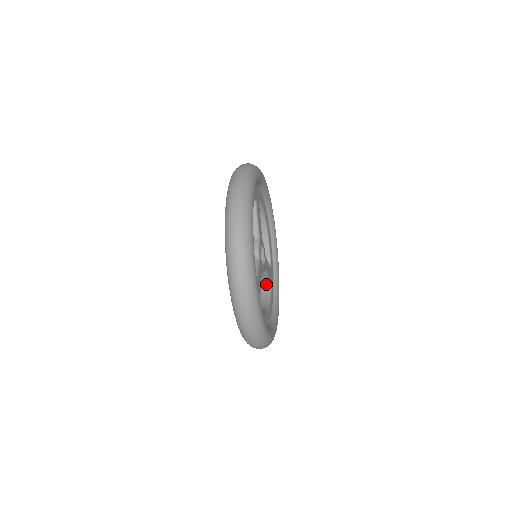
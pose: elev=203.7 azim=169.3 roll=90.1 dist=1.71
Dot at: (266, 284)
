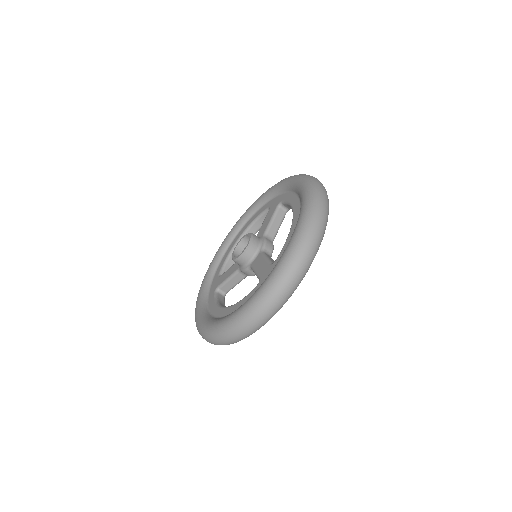
Dot at: (222, 293)
